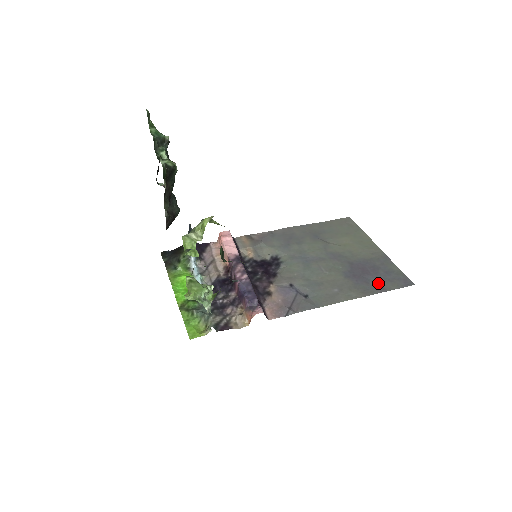
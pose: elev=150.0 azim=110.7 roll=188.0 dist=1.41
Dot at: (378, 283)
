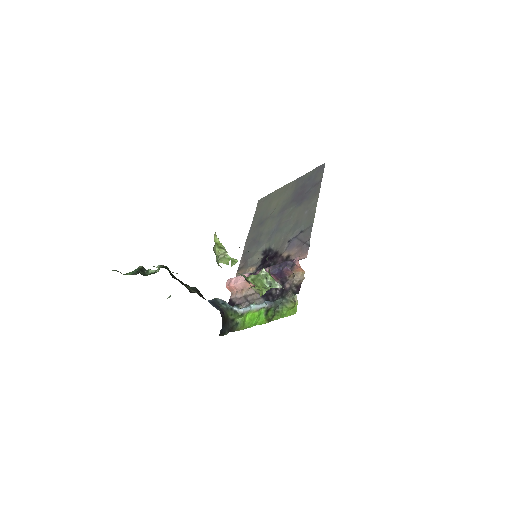
Dot at: (314, 185)
